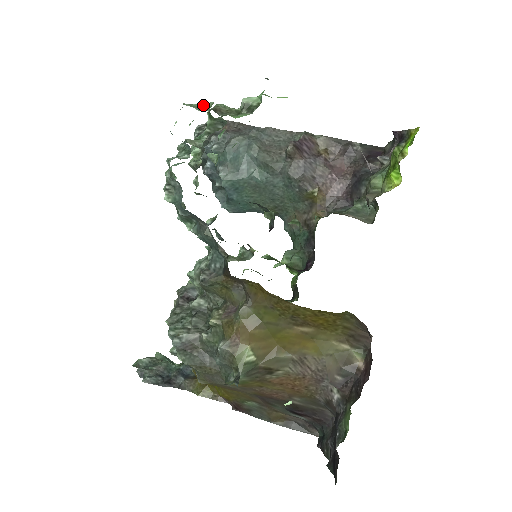
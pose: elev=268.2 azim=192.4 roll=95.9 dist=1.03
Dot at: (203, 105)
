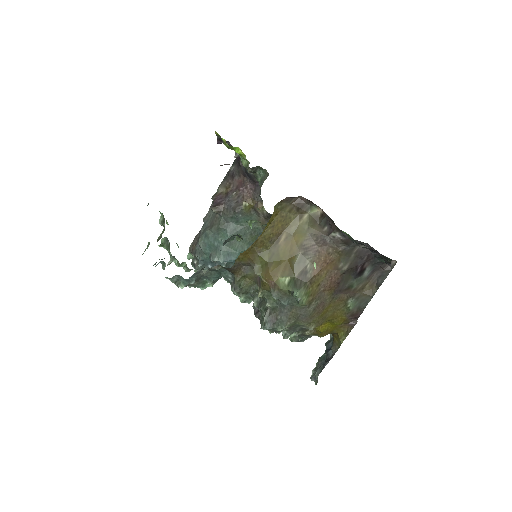
Dot at: (148, 245)
